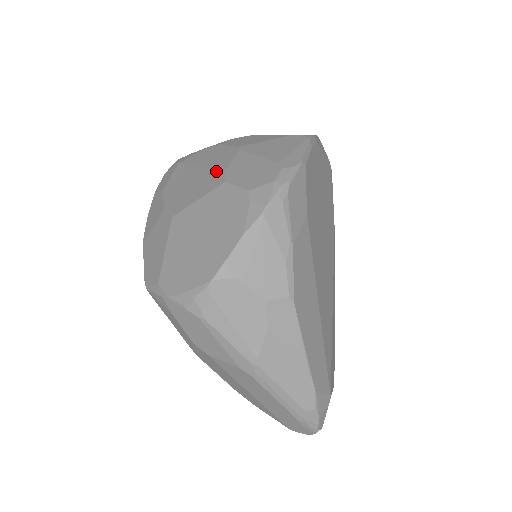
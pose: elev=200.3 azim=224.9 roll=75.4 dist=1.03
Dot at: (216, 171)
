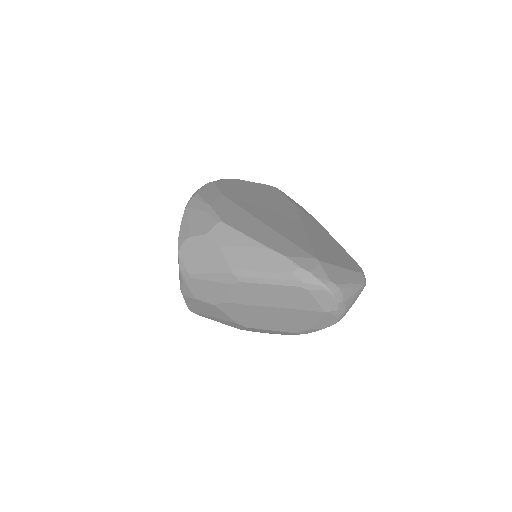
Dot at: occluded
